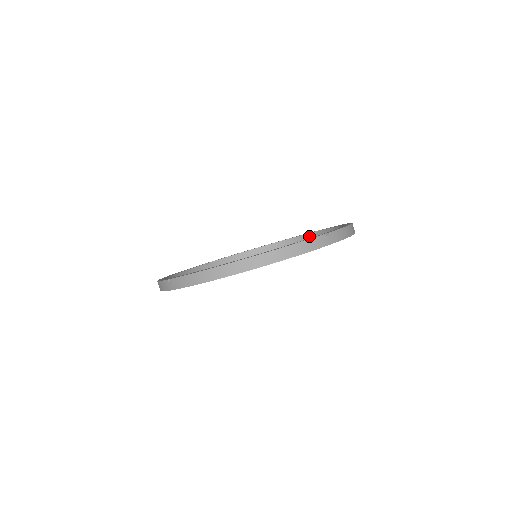
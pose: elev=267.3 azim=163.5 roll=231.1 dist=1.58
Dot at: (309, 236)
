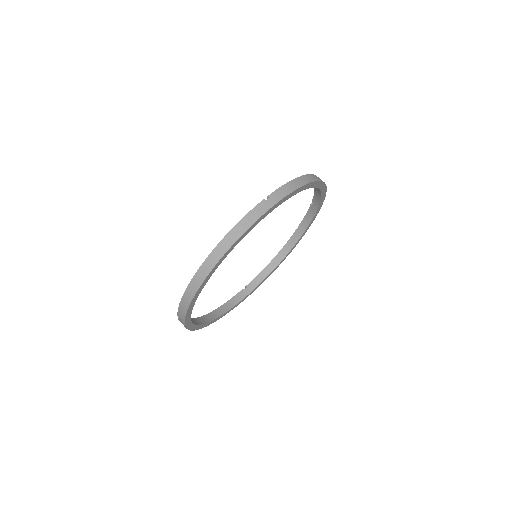
Dot at: (310, 211)
